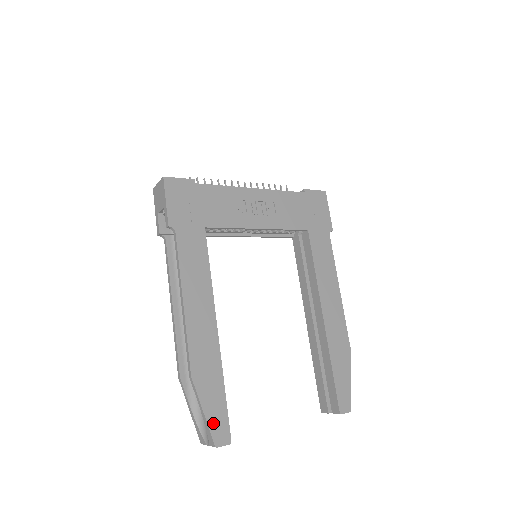
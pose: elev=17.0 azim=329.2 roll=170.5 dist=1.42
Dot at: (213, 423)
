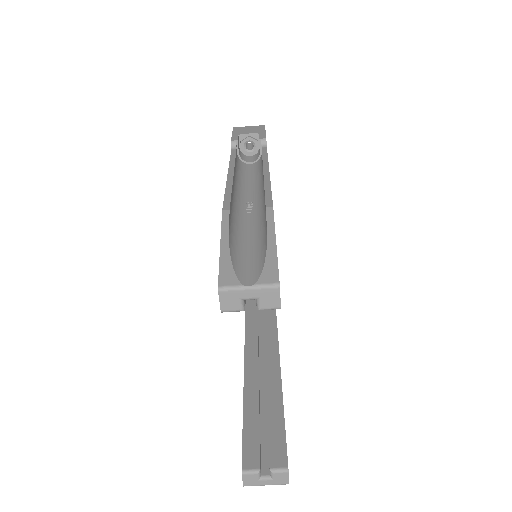
Dot at: occluded
